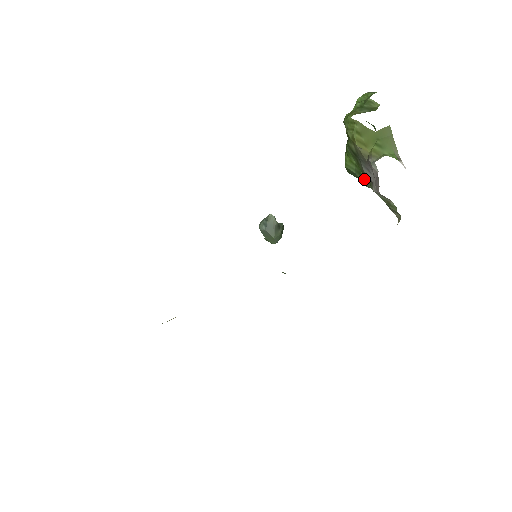
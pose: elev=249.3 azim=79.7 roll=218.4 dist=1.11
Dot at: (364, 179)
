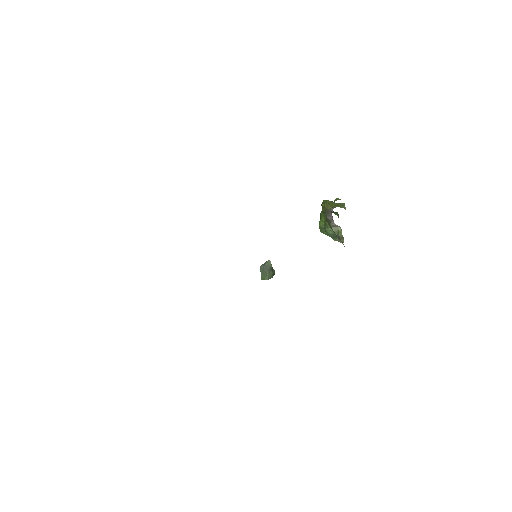
Dot at: (327, 226)
